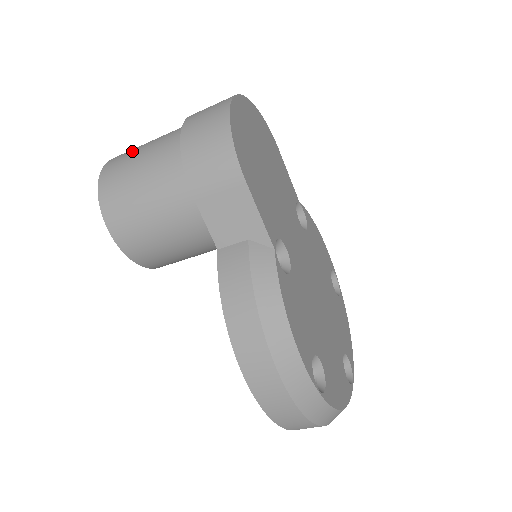
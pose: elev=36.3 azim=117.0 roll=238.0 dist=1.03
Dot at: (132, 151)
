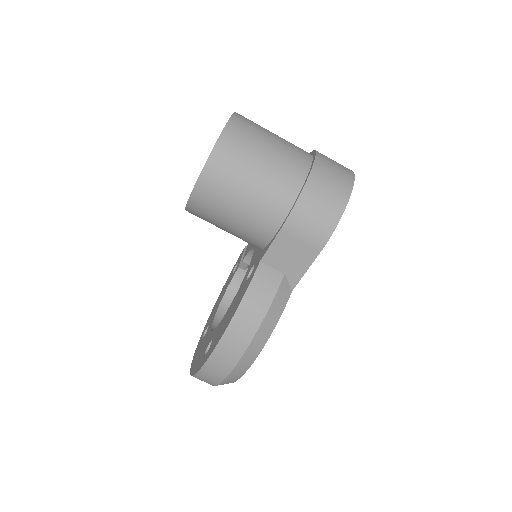
Dot at: (258, 135)
